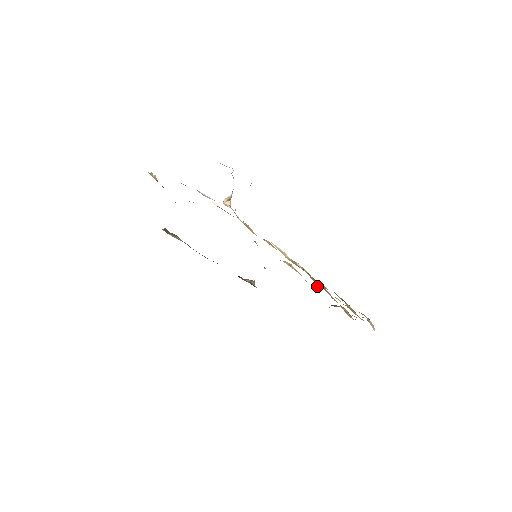
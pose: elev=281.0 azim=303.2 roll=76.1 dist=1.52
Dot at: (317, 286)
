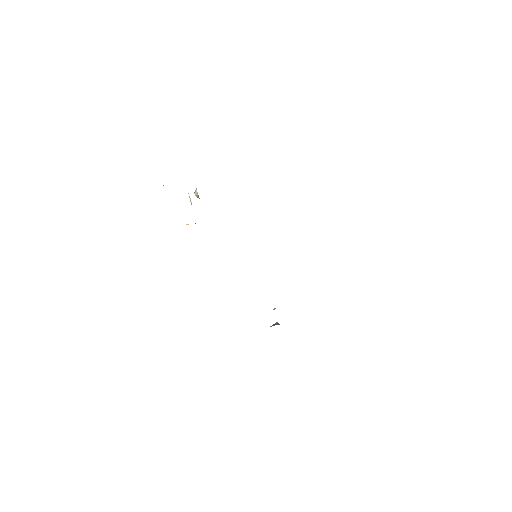
Dot at: occluded
